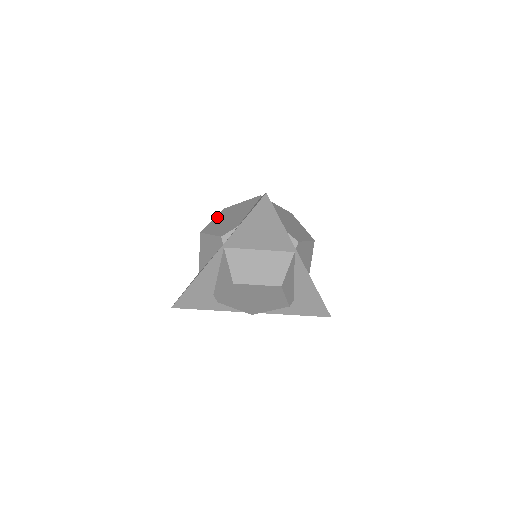
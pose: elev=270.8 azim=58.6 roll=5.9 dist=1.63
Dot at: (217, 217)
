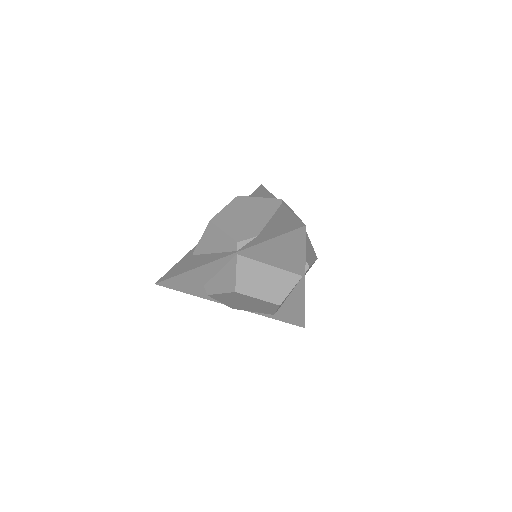
Dot at: (230, 206)
